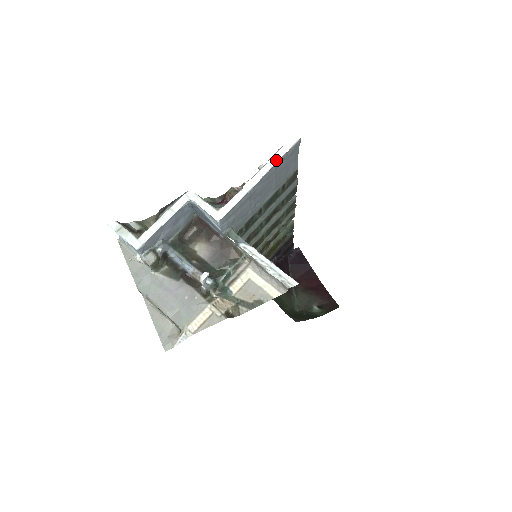
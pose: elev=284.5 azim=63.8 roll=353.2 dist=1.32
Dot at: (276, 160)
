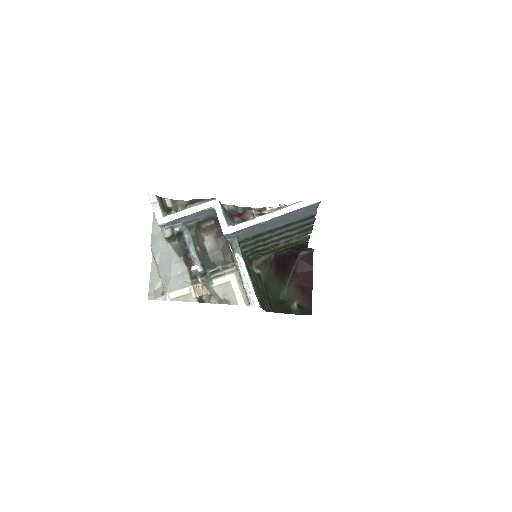
Dot at: (291, 210)
